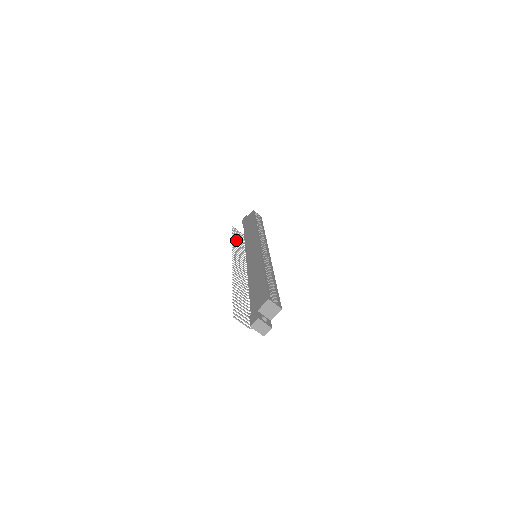
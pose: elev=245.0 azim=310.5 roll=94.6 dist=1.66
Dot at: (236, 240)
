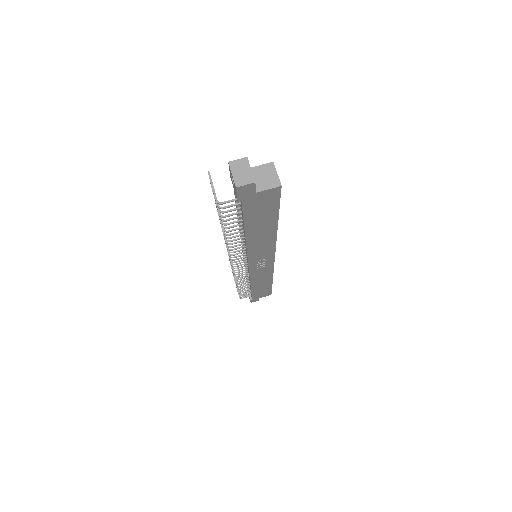
Dot at: occluded
